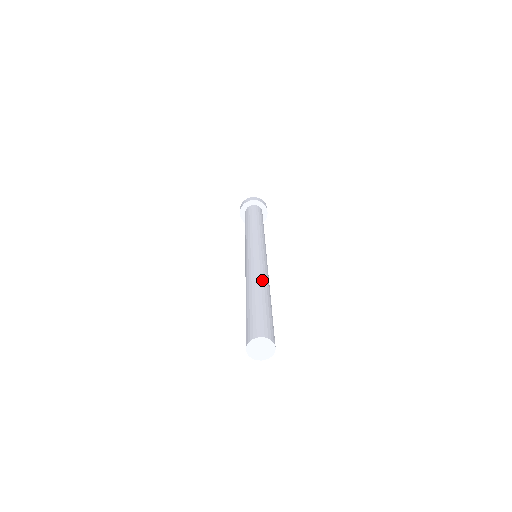
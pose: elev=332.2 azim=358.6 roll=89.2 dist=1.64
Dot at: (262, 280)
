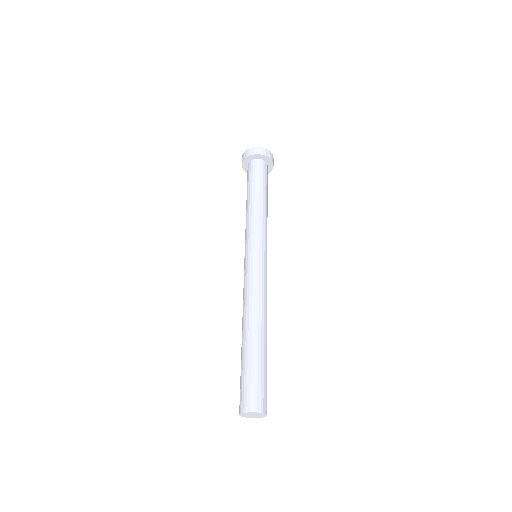
Dot at: (247, 315)
